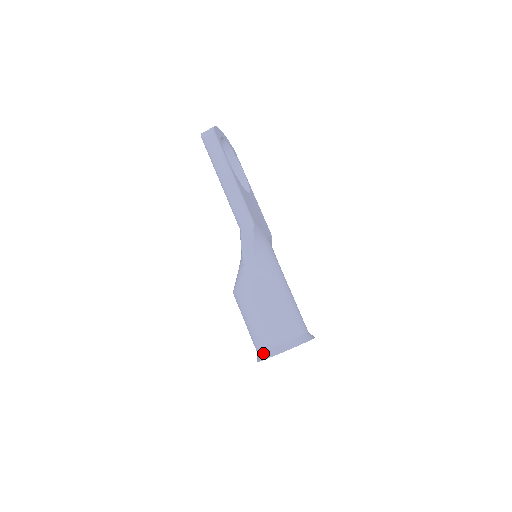
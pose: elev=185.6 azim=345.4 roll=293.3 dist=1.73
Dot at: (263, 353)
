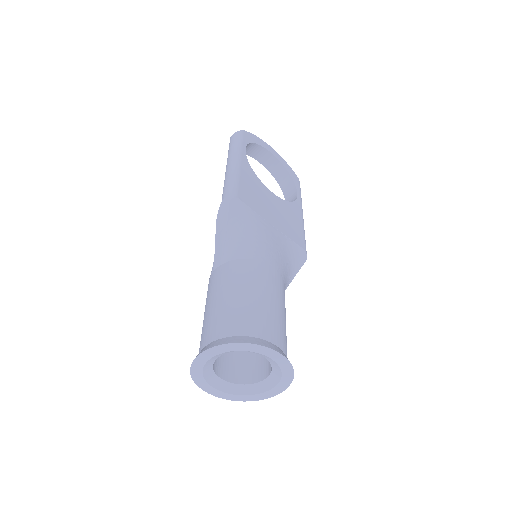
Dot at: occluded
